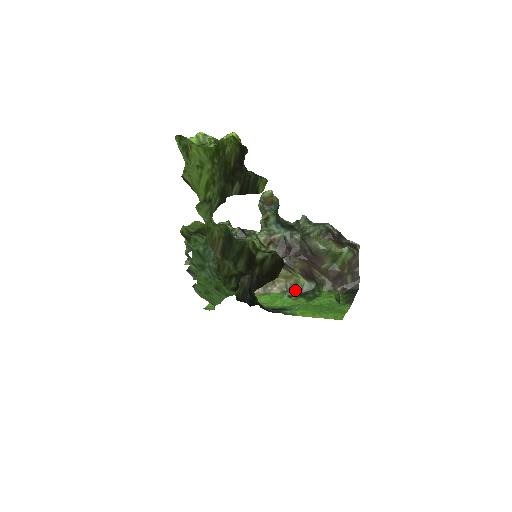
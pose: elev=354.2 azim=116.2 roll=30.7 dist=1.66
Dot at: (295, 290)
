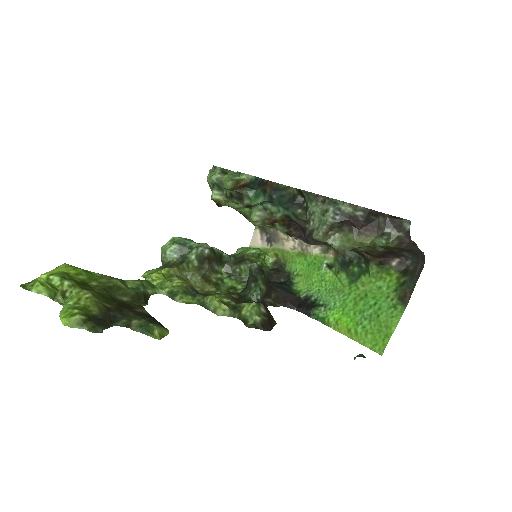
Dot at: (336, 253)
